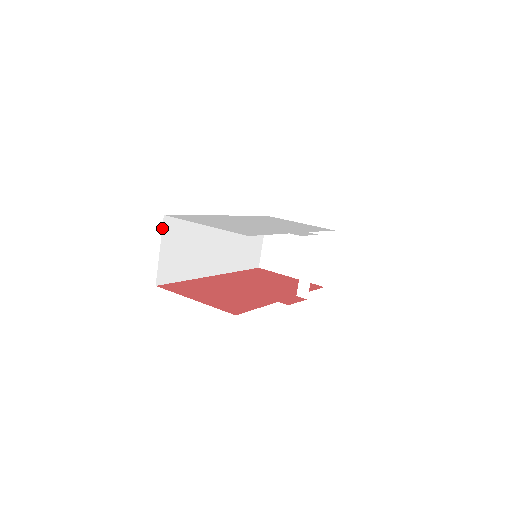
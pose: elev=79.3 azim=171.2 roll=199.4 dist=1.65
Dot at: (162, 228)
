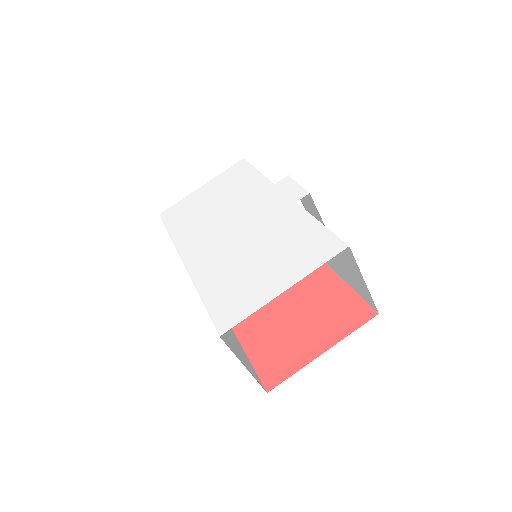
Dot at: occluded
